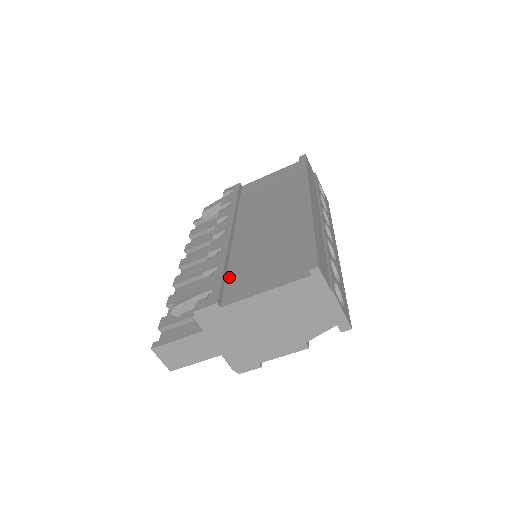
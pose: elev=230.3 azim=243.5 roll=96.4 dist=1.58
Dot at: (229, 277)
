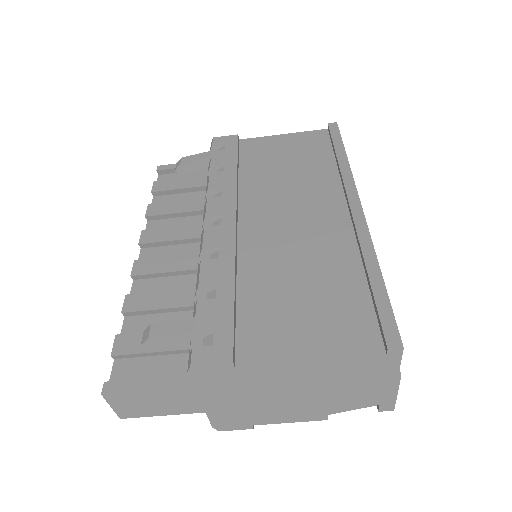
Dot at: (242, 308)
